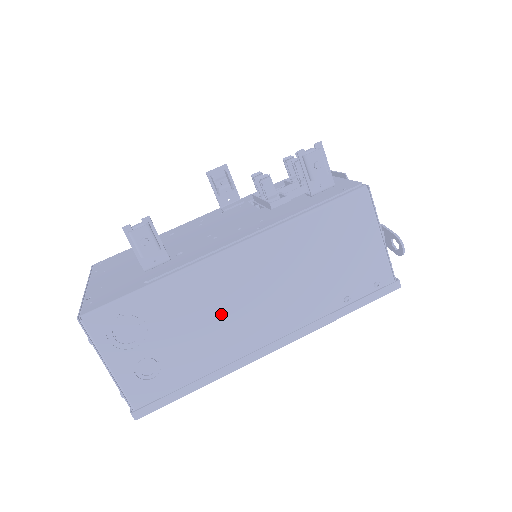
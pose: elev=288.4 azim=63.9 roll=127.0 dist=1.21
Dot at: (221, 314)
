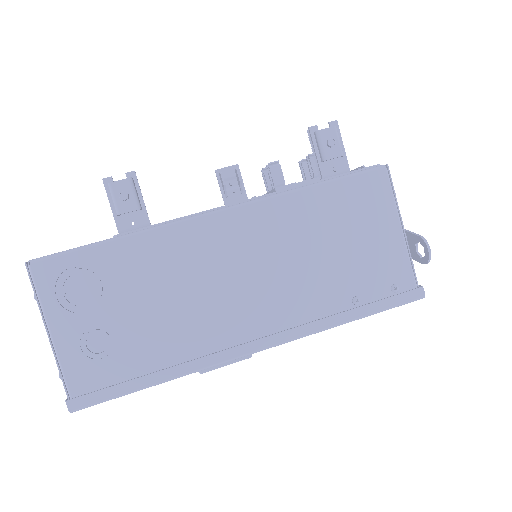
Dot at: (197, 289)
